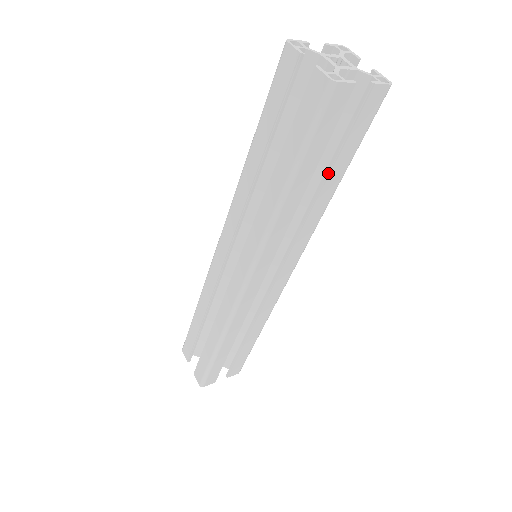
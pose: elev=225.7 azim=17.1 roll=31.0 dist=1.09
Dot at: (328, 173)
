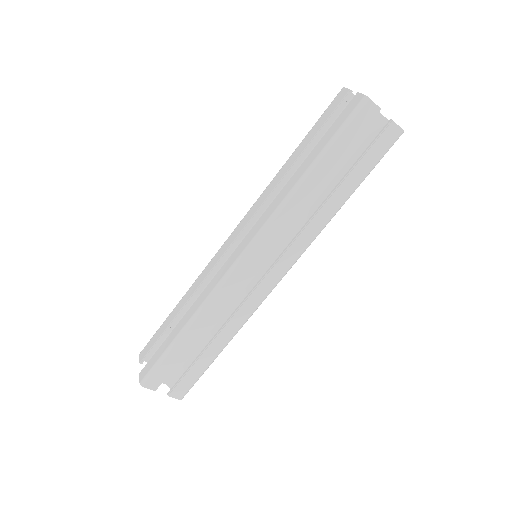
Dot at: (341, 181)
